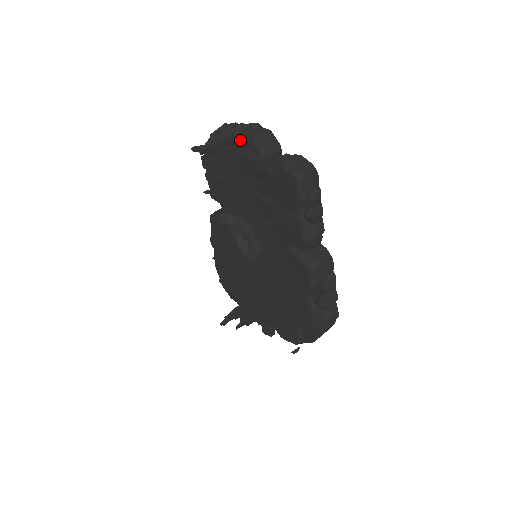
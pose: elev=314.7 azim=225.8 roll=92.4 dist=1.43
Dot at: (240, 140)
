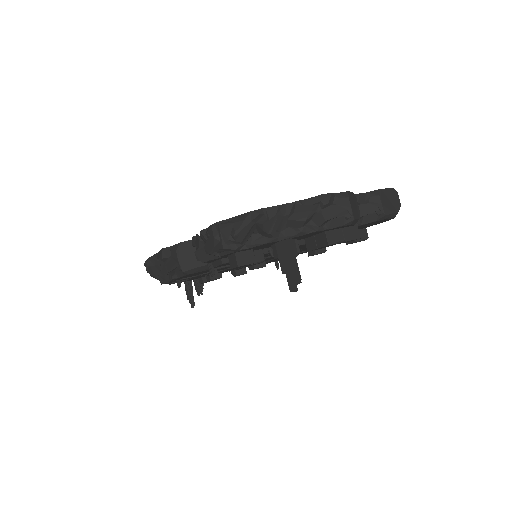
Dot at: (326, 230)
